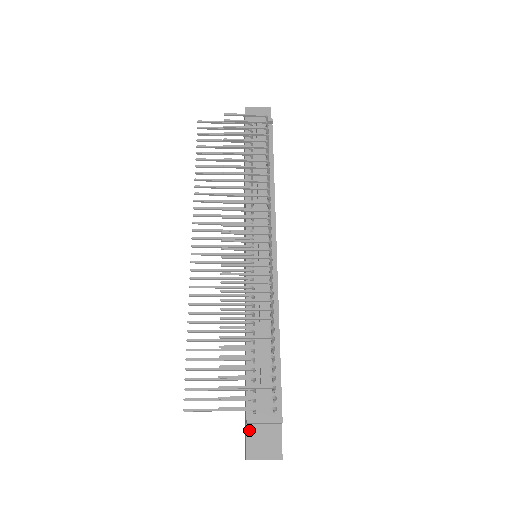
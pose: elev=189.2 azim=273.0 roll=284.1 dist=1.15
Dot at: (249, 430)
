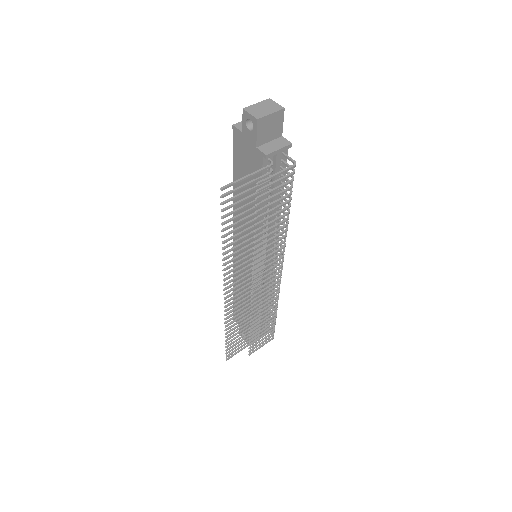
Dot at: occluded
